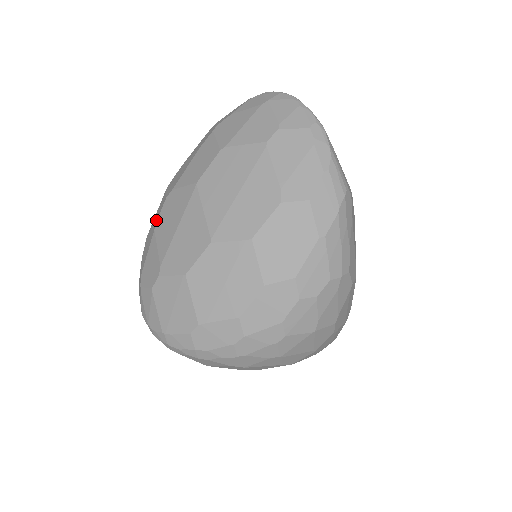
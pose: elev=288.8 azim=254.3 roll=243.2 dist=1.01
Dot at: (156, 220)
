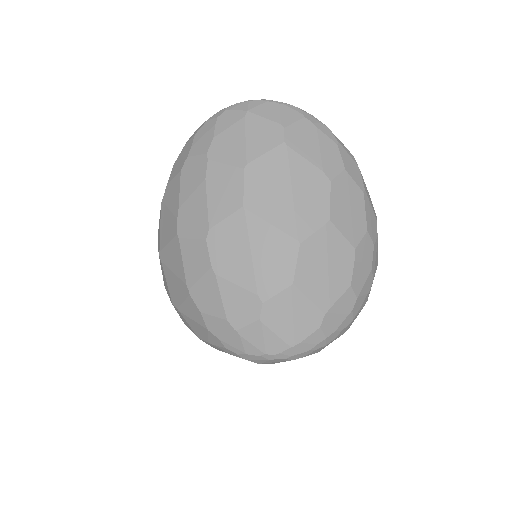
Dot at: (207, 266)
